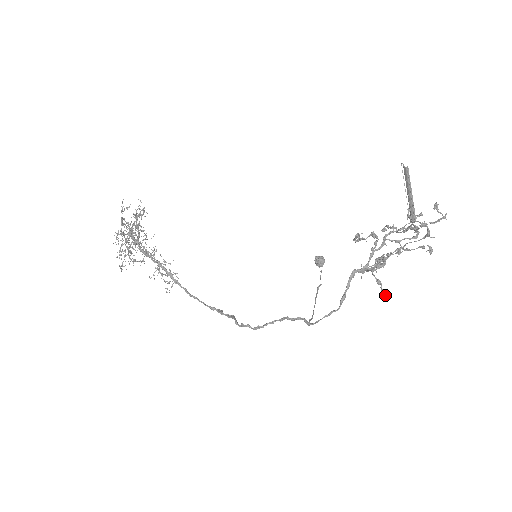
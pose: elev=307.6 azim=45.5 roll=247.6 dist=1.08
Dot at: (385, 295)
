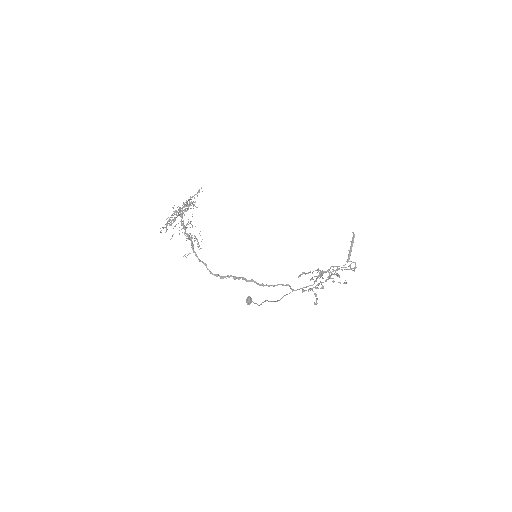
Dot at: (316, 303)
